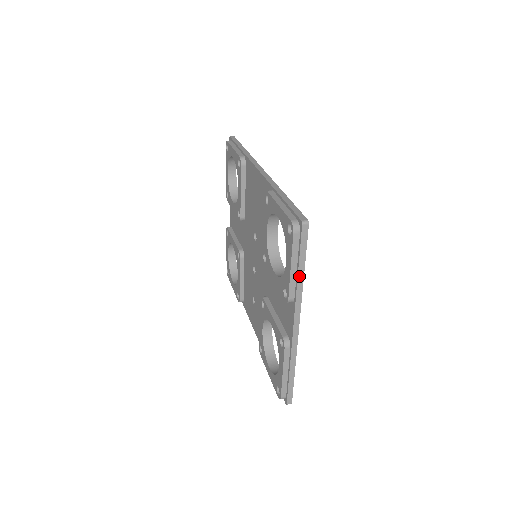
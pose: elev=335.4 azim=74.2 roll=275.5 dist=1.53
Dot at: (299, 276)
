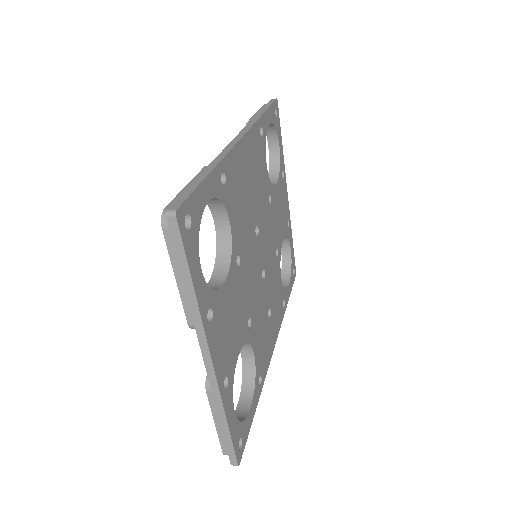
Dot at: (188, 293)
